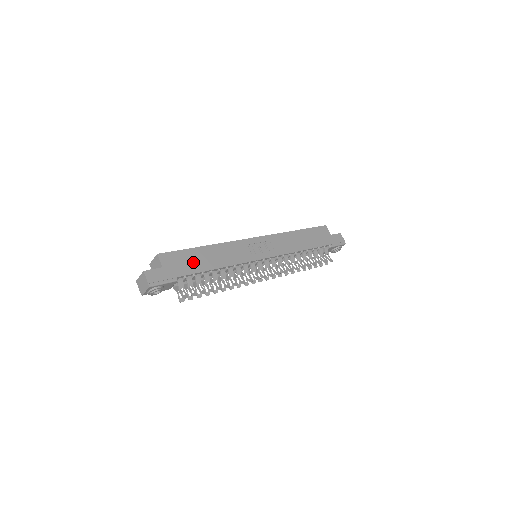
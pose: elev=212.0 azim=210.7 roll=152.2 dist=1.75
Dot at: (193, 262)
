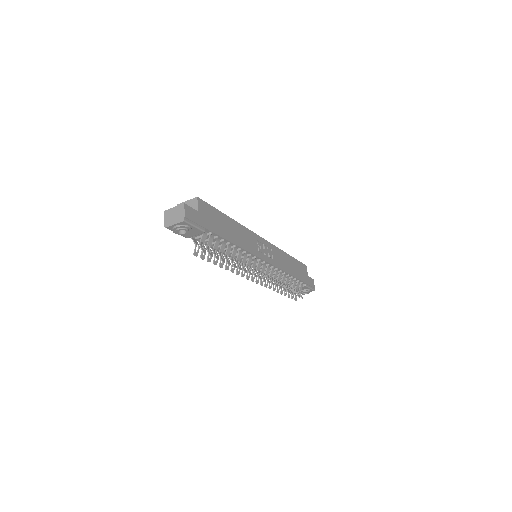
Dot at: (220, 225)
